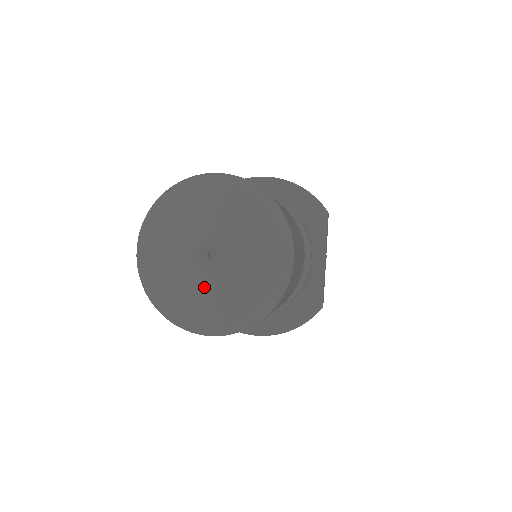
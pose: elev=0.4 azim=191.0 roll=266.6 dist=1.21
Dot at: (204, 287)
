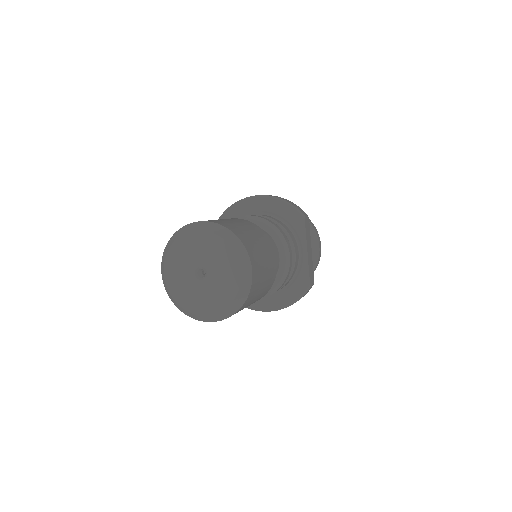
Dot at: (201, 294)
